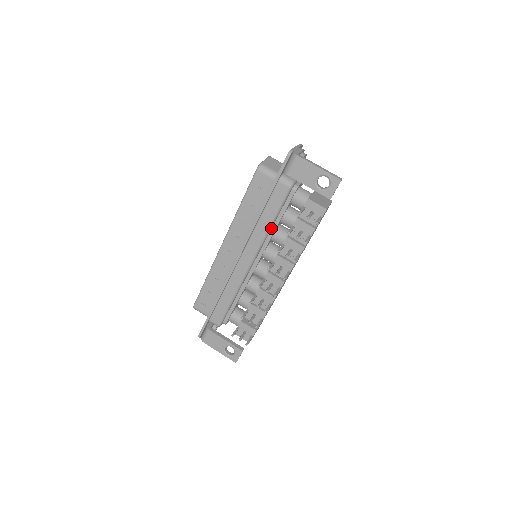
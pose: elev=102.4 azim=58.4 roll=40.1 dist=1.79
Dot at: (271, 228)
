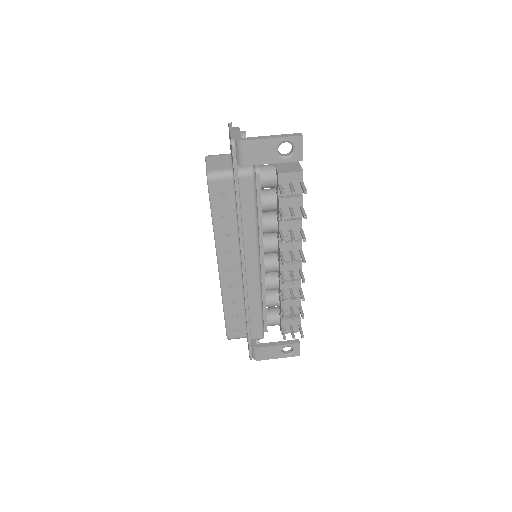
Dot at: (257, 224)
